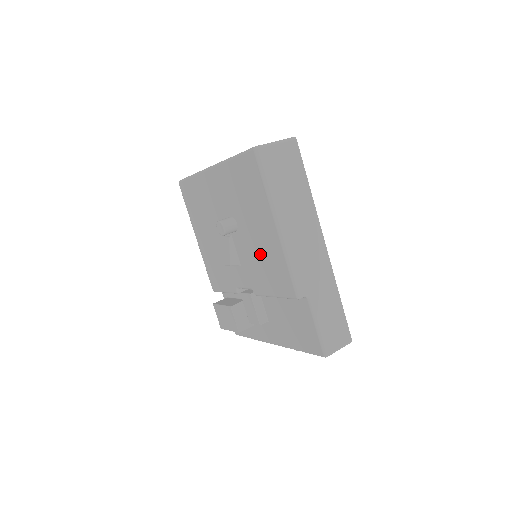
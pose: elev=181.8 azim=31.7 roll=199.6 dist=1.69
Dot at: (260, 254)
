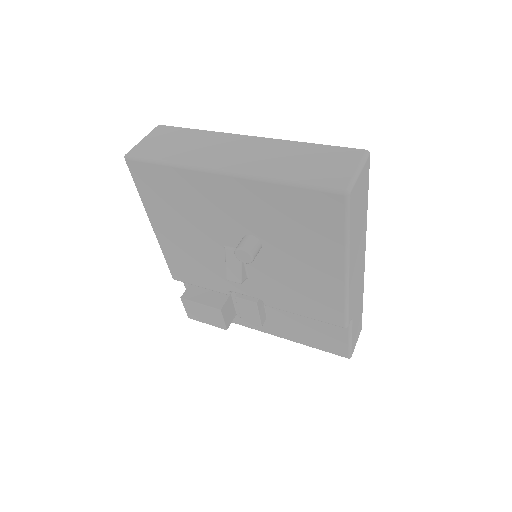
Dot at: (297, 282)
